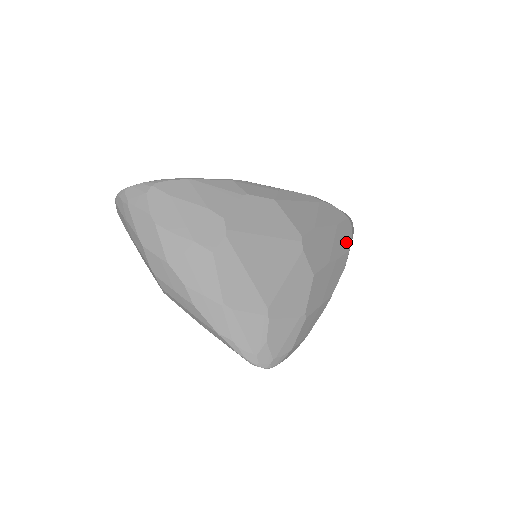
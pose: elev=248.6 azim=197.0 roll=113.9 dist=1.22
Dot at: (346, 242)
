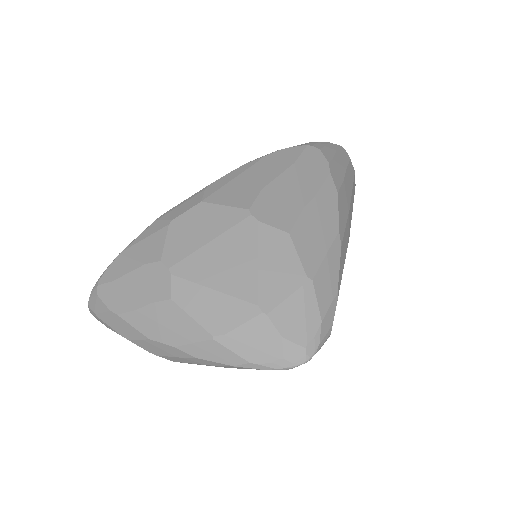
Dot at: (320, 169)
